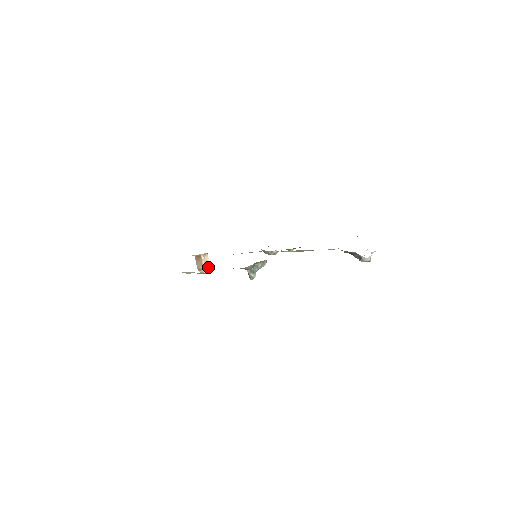
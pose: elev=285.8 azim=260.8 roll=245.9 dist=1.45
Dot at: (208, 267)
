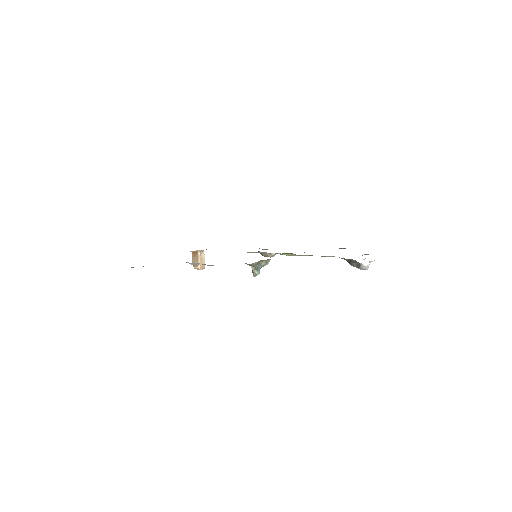
Dot at: occluded
